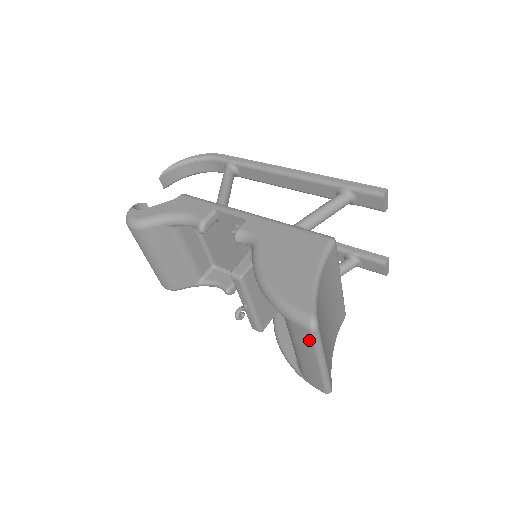
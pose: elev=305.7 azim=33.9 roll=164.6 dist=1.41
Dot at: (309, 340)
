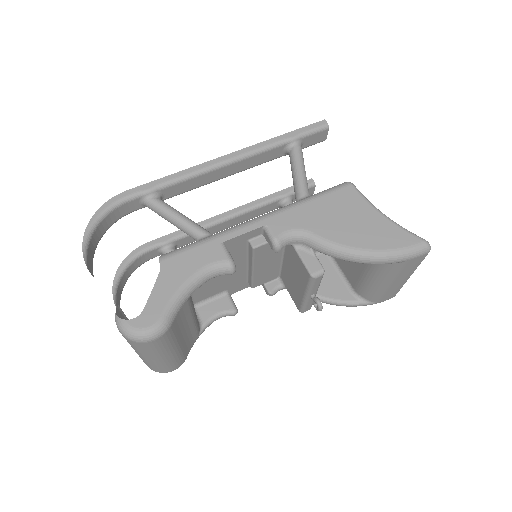
Dot at: (420, 262)
